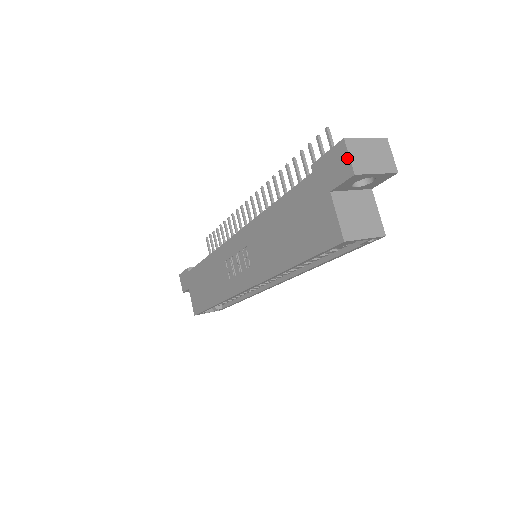
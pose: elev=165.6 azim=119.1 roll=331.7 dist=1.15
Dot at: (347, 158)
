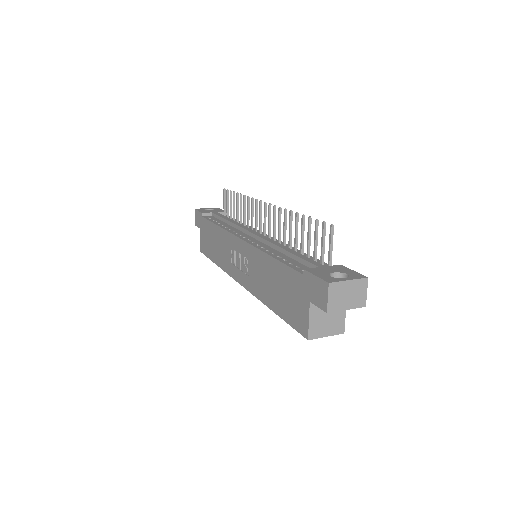
Dot at: (326, 298)
